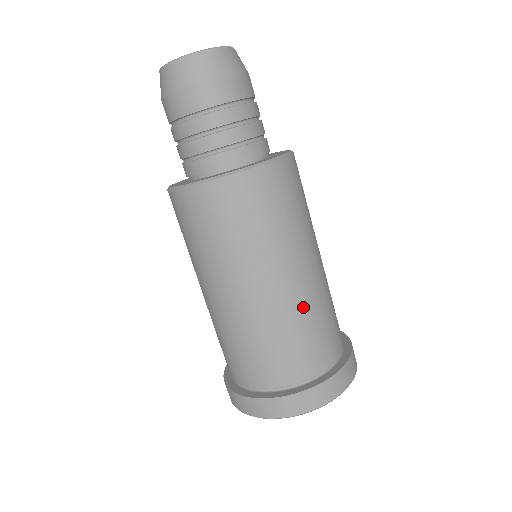
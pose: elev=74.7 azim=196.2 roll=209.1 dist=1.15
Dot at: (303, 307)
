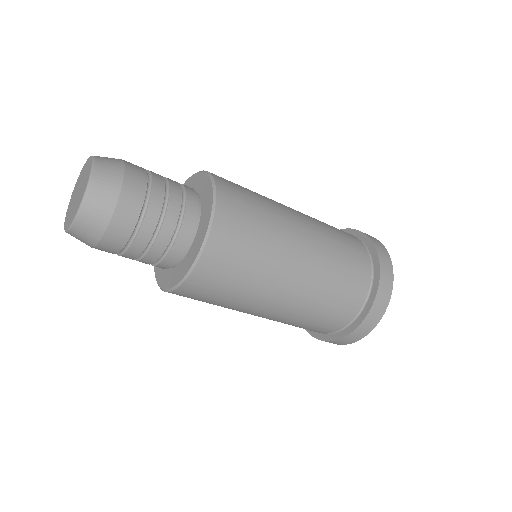
Dot at: (304, 307)
